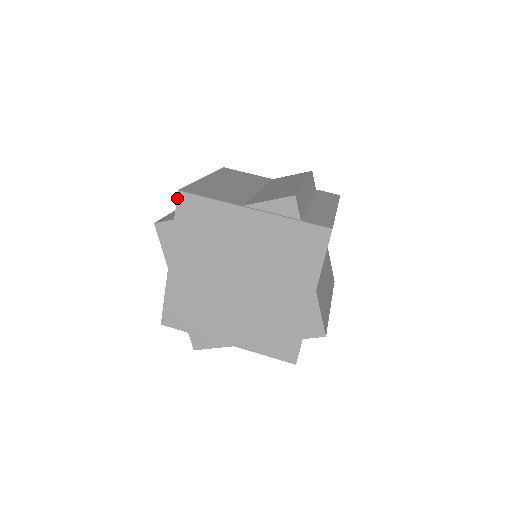
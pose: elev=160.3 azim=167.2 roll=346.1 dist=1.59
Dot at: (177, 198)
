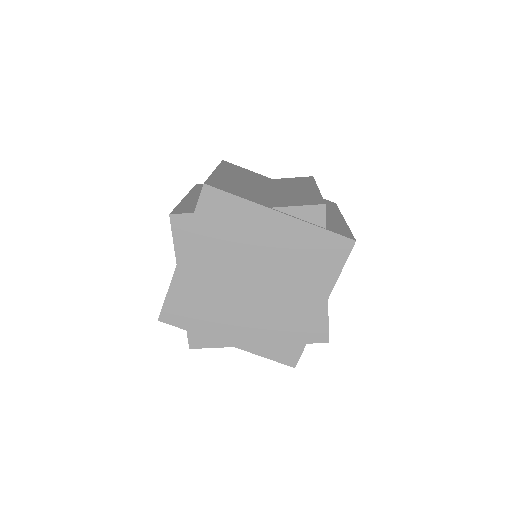
Dot at: (201, 191)
